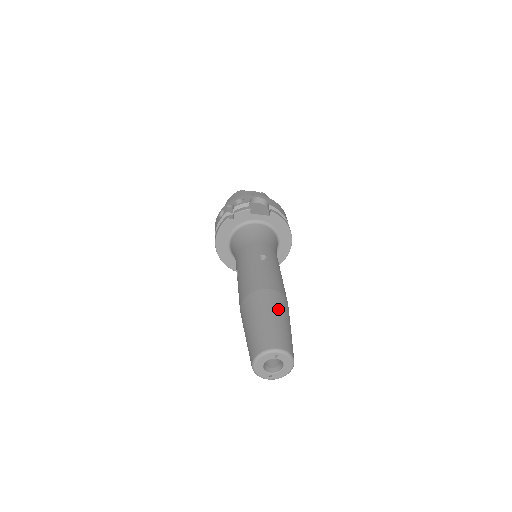
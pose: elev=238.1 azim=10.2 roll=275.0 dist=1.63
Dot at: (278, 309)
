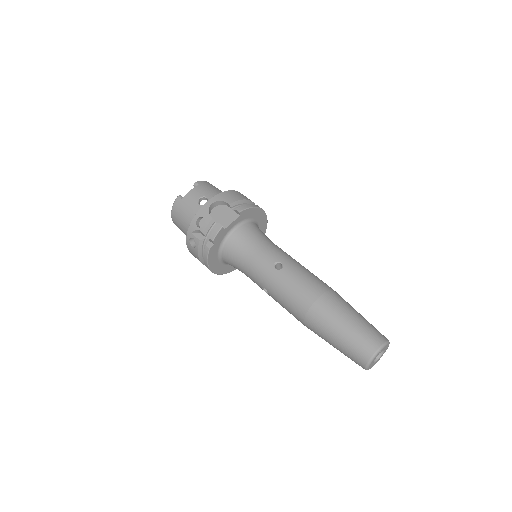
Dot at: (342, 311)
